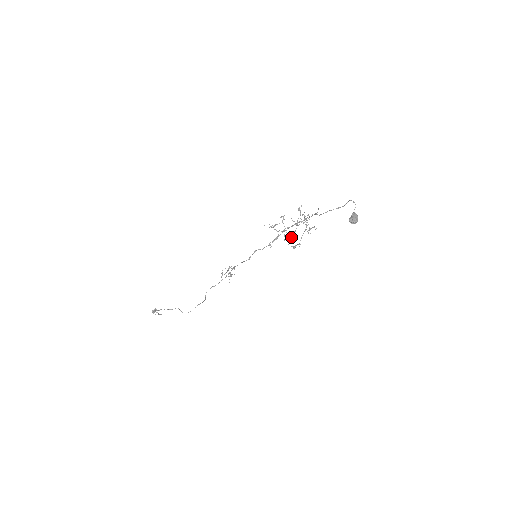
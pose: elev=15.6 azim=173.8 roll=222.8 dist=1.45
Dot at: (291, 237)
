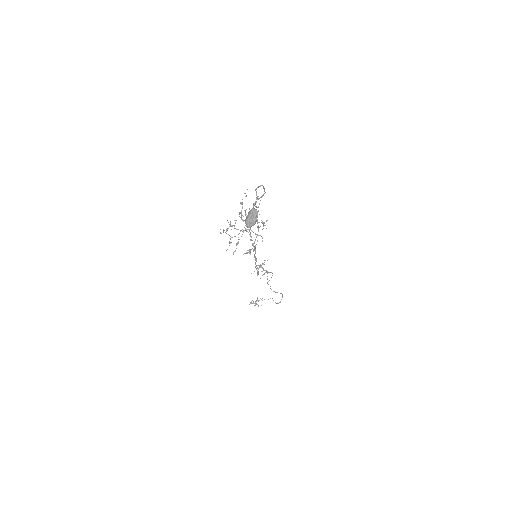
Dot at: (258, 235)
